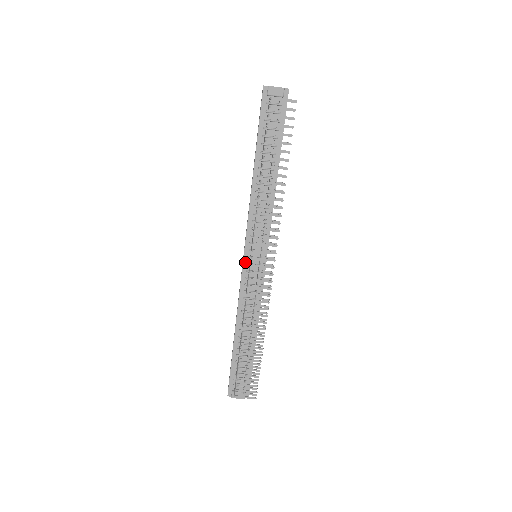
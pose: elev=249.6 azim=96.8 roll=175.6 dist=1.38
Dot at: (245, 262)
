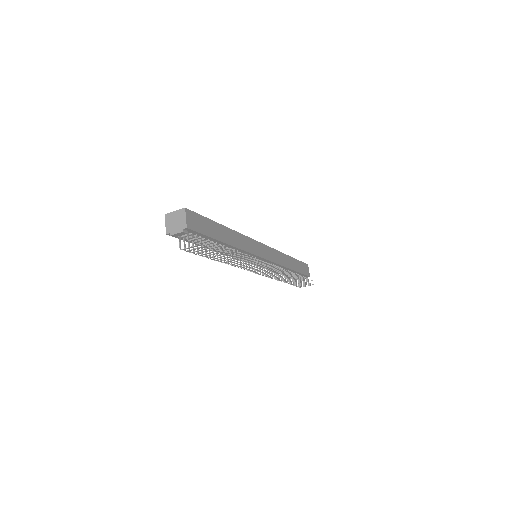
Dot at: occluded
